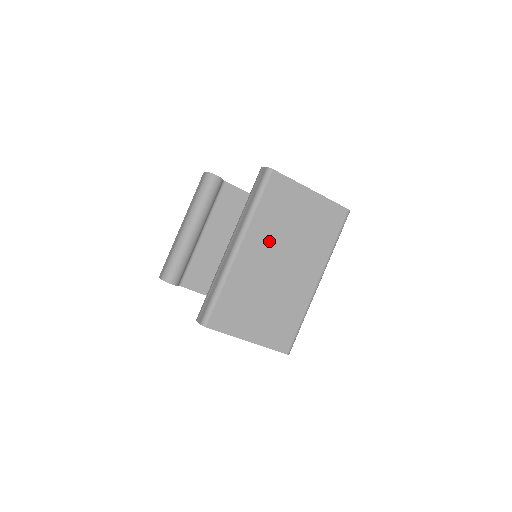
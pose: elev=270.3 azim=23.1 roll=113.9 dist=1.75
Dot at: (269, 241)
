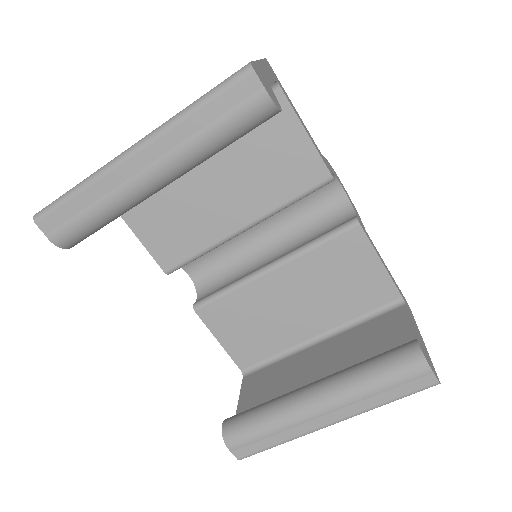
Dot at: occluded
